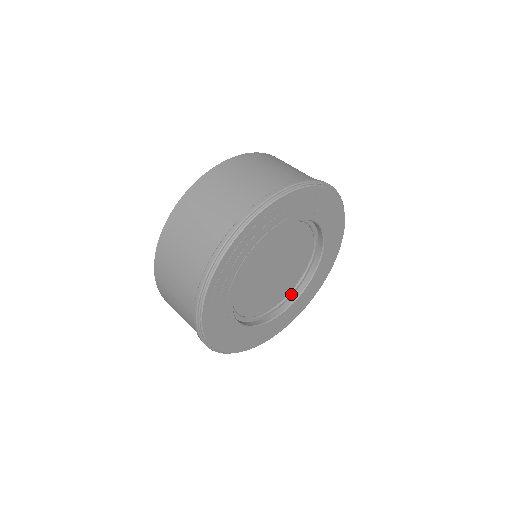
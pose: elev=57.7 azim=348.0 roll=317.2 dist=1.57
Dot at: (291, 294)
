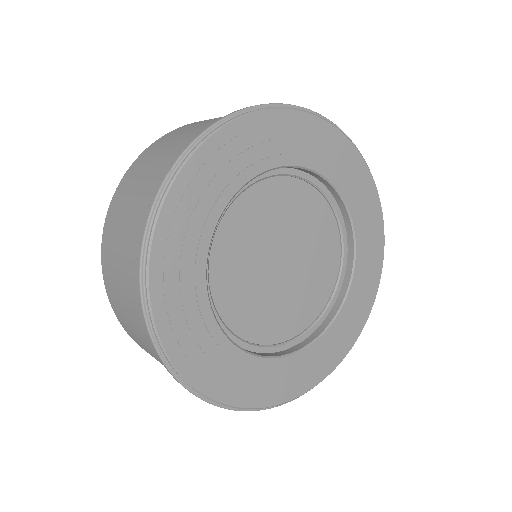
Dot at: (312, 328)
